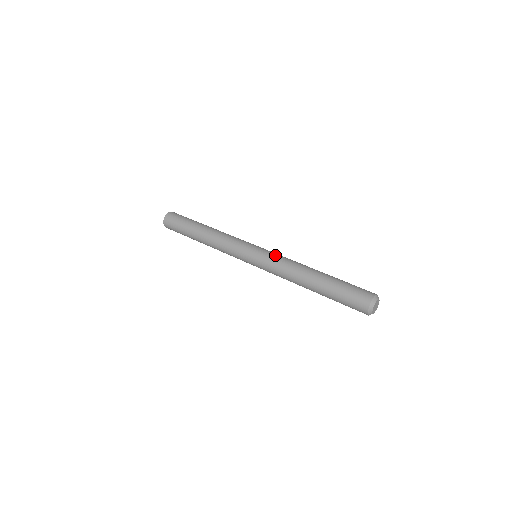
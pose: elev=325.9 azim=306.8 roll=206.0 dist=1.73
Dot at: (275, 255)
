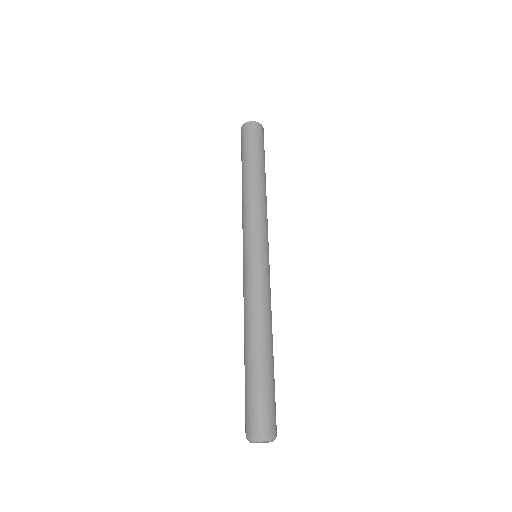
Dot at: (247, 280)
